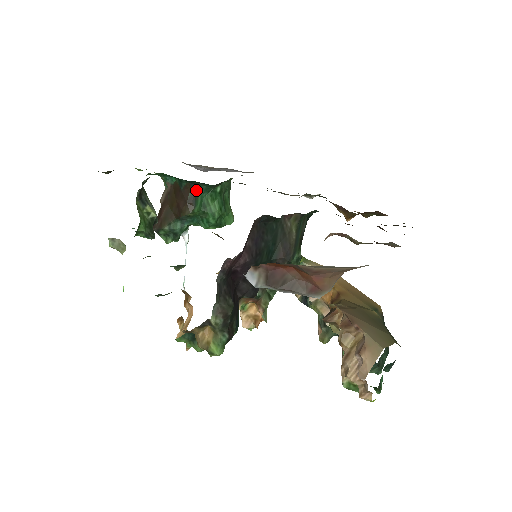
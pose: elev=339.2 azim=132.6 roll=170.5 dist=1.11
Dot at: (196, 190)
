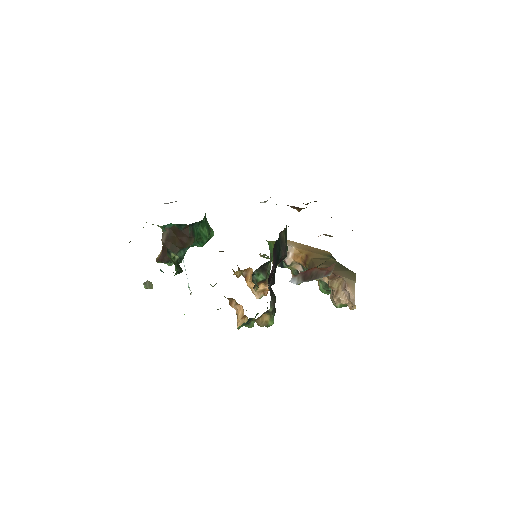
Dot at: (192, 227)
